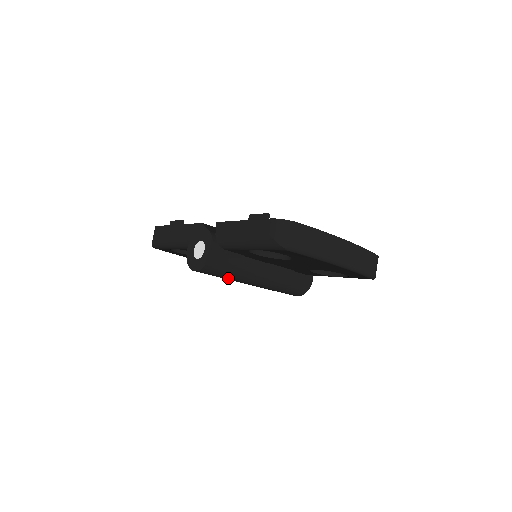
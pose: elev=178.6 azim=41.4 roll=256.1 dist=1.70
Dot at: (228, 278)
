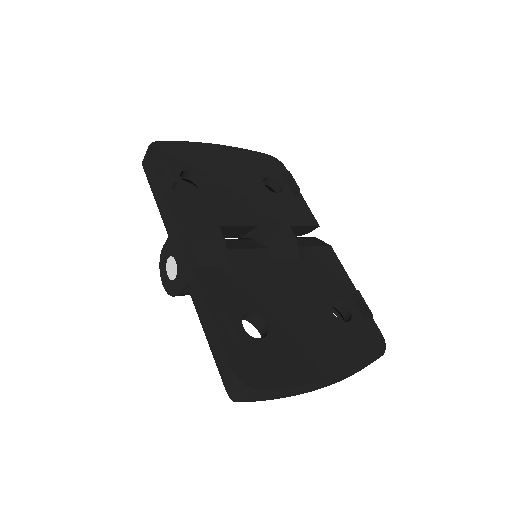
Dot at: occluded
